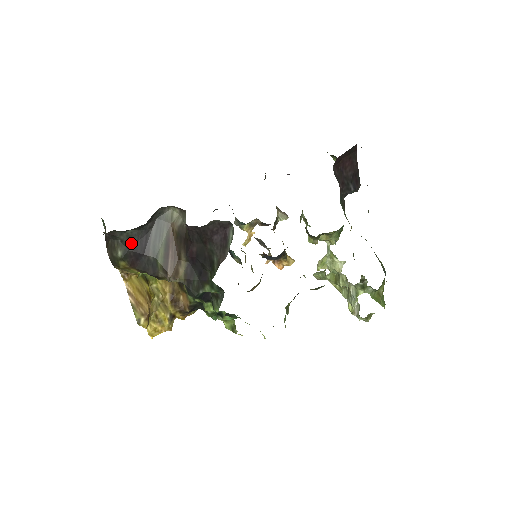
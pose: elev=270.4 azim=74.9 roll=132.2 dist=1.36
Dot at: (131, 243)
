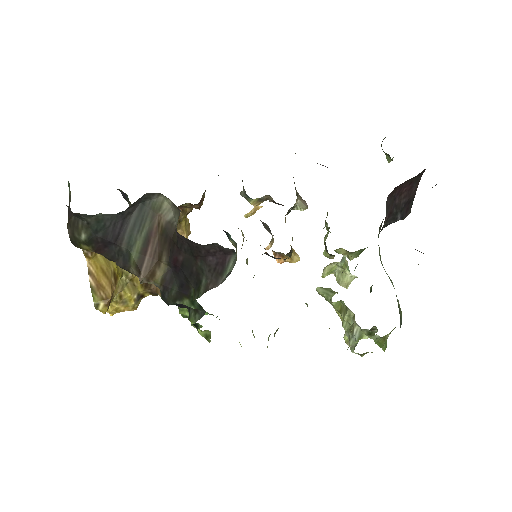
Dot at: (100, 228)
